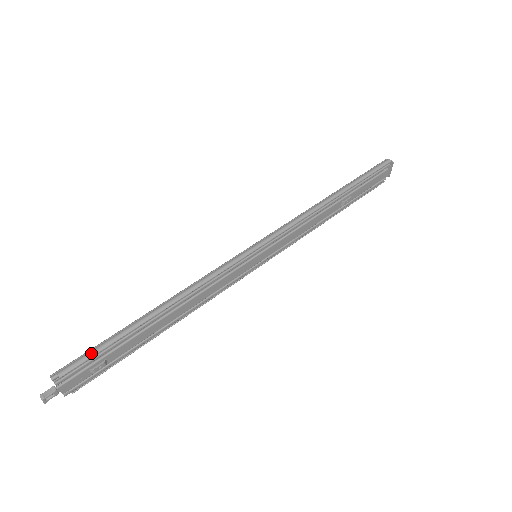
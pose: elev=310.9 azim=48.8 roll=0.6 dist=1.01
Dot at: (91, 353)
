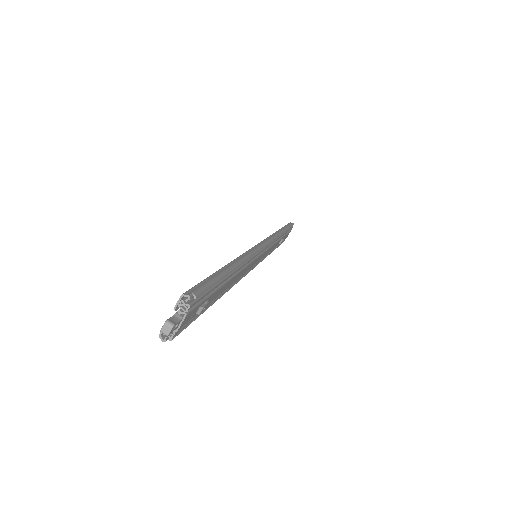
Dot at: (210, 282)
